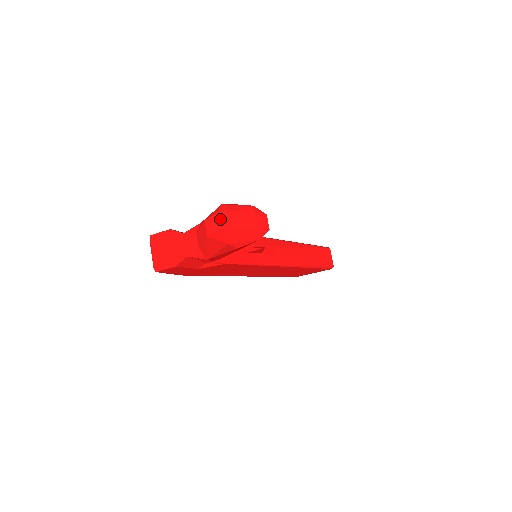
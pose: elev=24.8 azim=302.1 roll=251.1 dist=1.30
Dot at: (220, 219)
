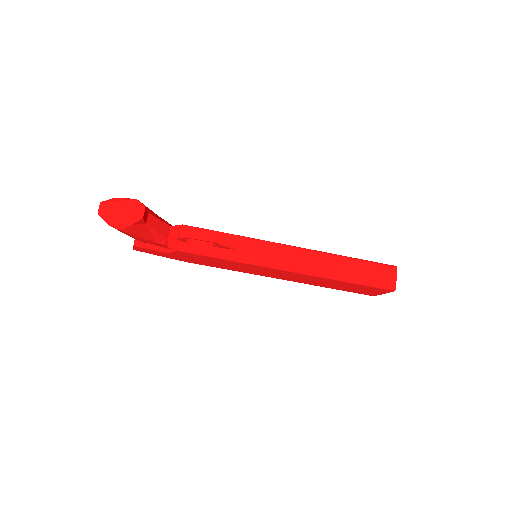
Dot at: (100, 207)
